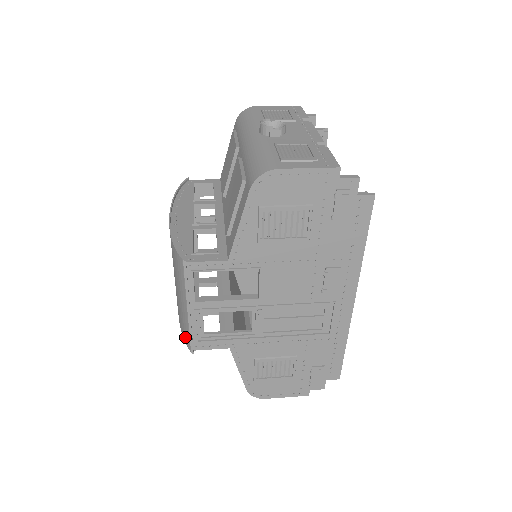
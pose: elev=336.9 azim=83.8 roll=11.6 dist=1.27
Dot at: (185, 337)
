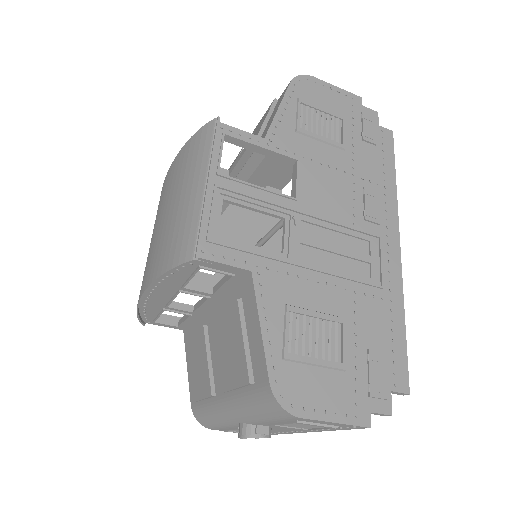
Dot at: (182, 250)
